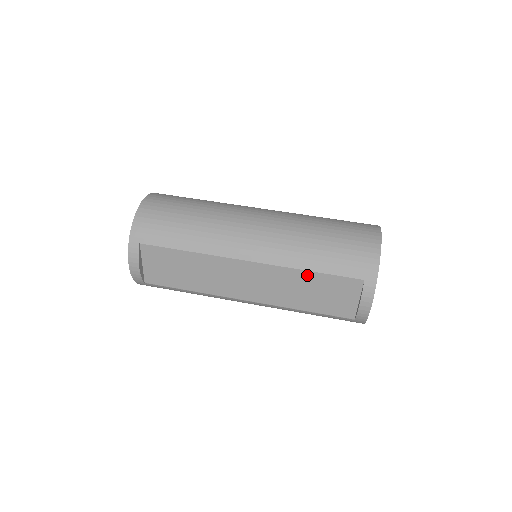
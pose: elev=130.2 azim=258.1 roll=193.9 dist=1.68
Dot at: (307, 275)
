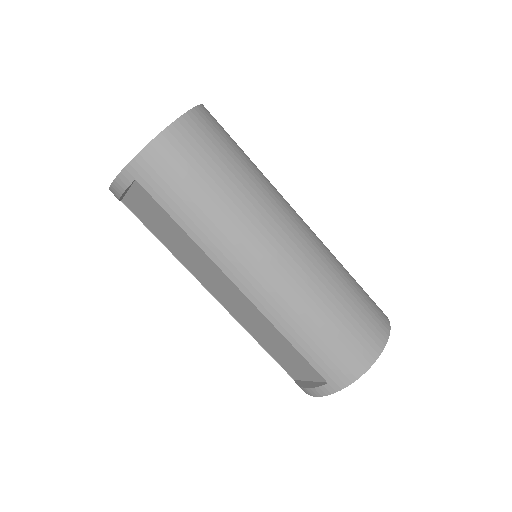
Dot at: (283, 338)
